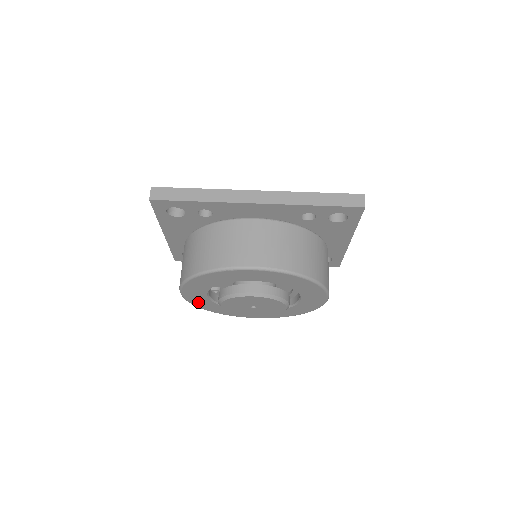
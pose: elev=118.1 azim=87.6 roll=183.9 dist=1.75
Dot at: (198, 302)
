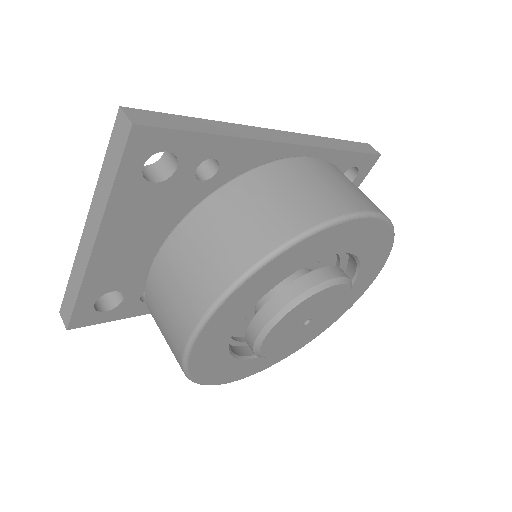
Dot at: (203, 355)
